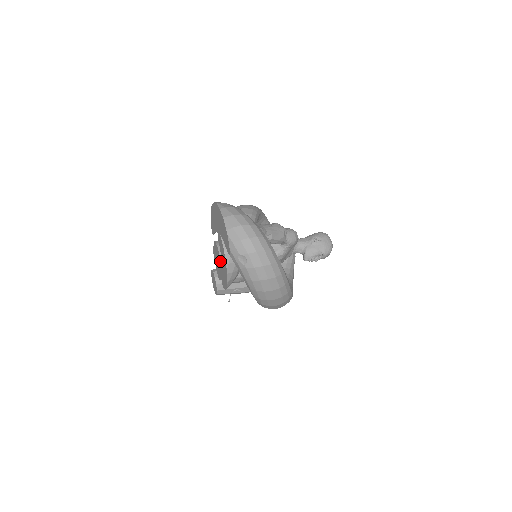
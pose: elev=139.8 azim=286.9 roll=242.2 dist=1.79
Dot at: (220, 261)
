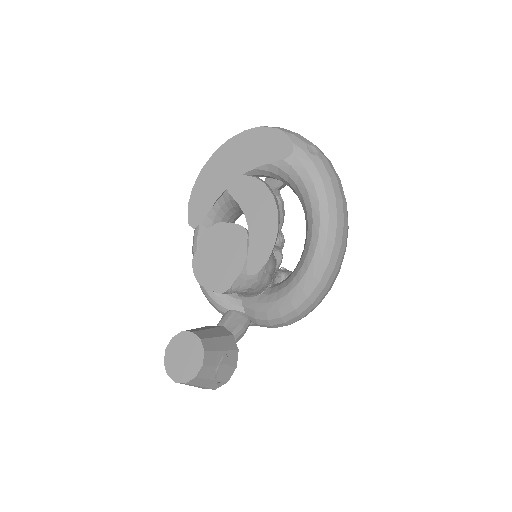
Dot at: (239, 231)
